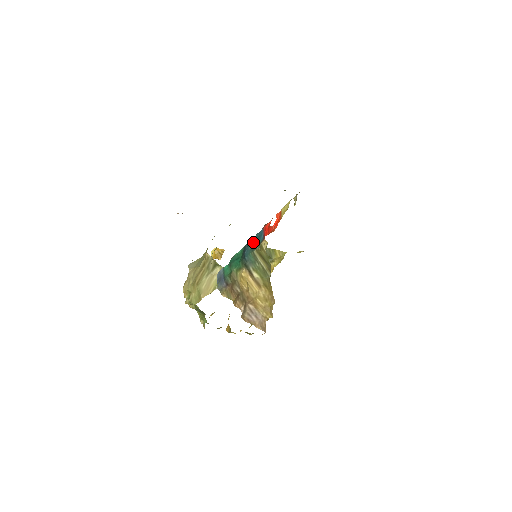
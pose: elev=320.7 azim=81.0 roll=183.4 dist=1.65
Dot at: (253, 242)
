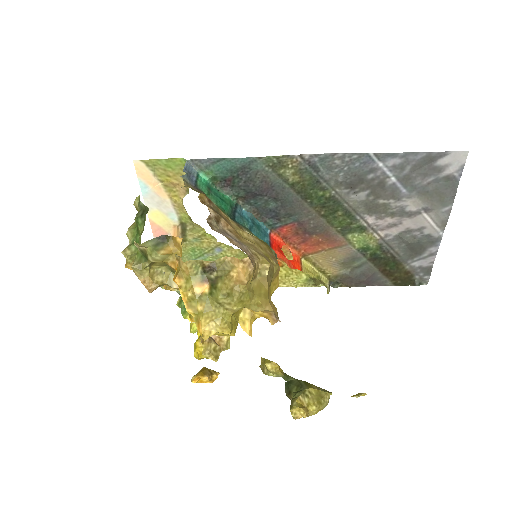
Dot at: (250, 221)
